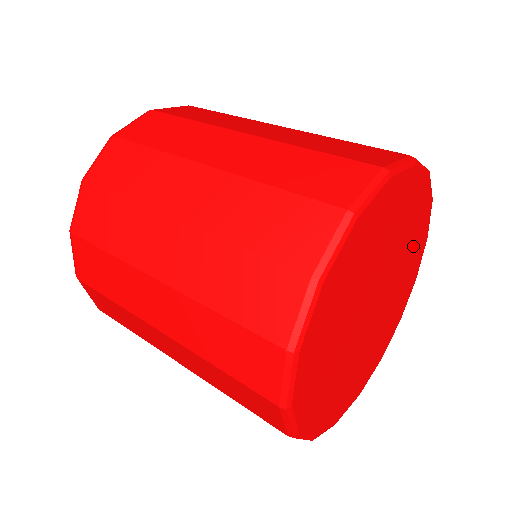
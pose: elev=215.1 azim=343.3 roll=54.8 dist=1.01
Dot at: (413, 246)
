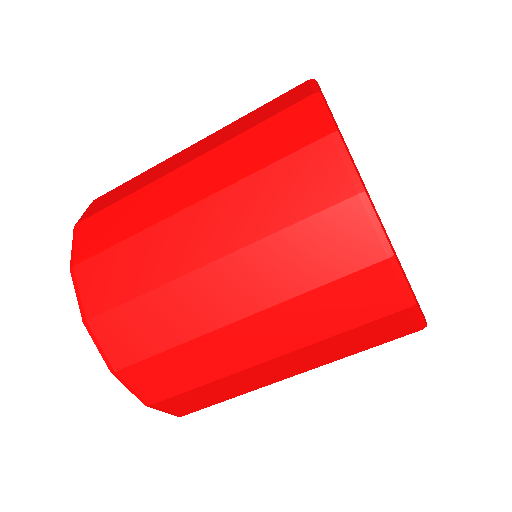
Dot at: occluded
